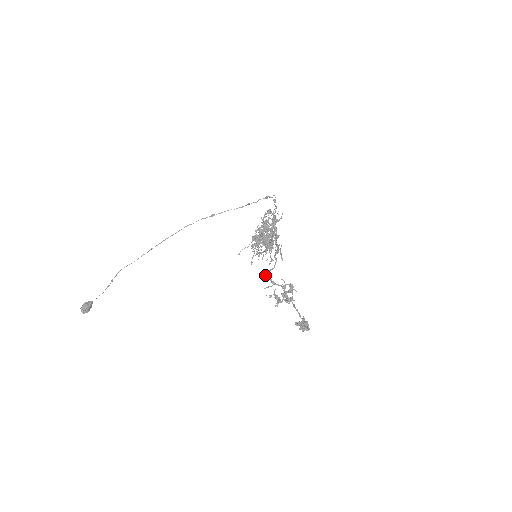
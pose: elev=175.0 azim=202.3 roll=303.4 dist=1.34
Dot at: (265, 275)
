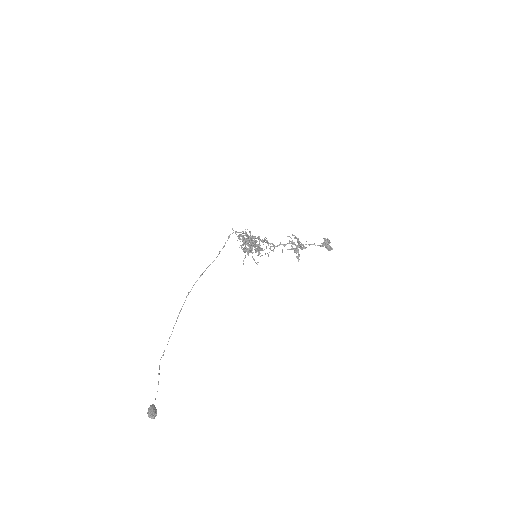
Dot at: (274, 246)
